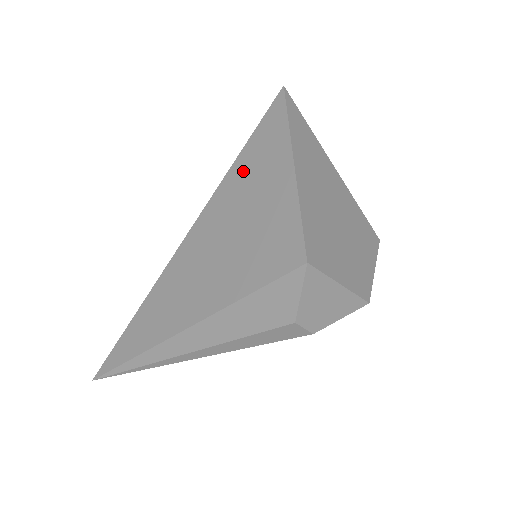
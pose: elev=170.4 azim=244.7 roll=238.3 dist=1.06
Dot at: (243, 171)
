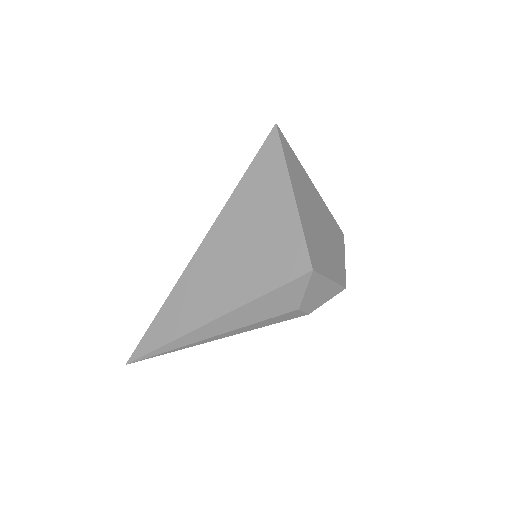
Dot at: (248, 193)
